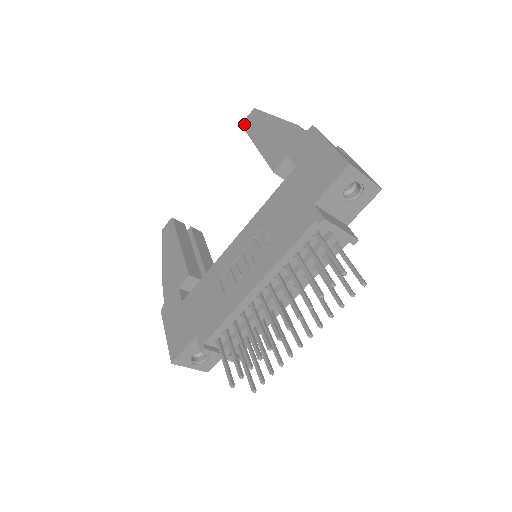
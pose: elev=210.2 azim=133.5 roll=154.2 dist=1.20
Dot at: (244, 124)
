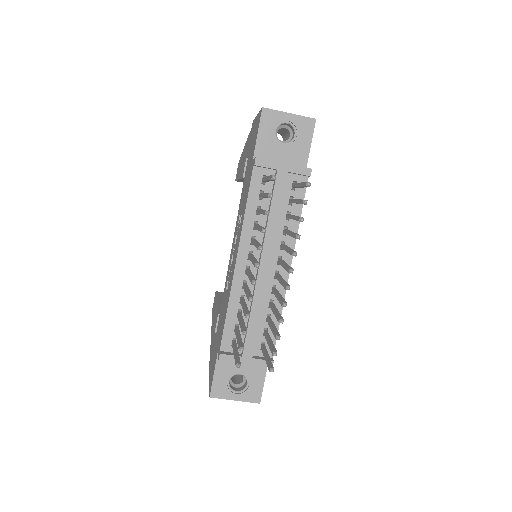
Dot at: occluded
